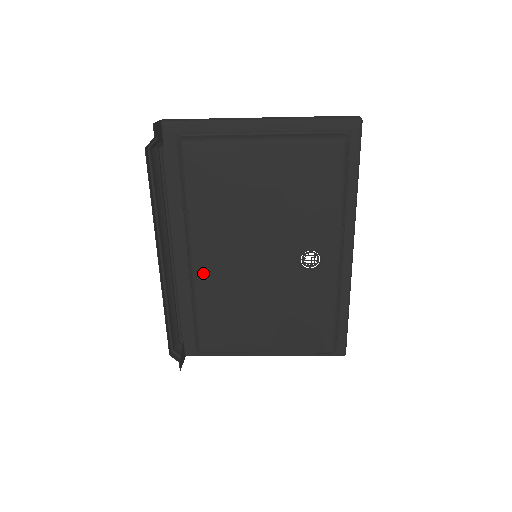
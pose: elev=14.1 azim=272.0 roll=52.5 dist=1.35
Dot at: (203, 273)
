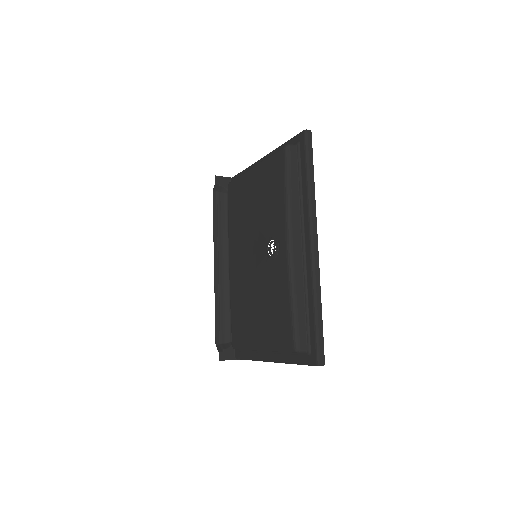
Dot at: (232, 273)
